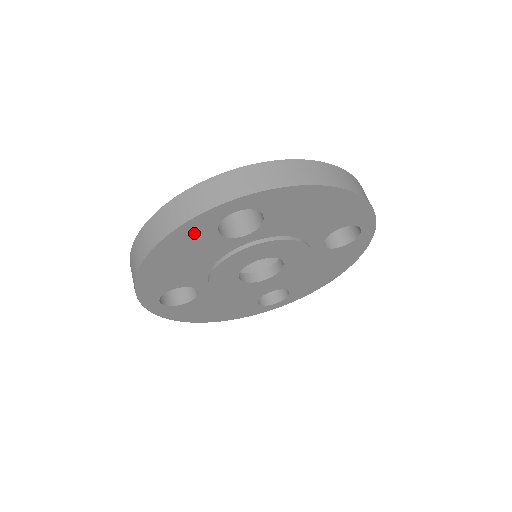
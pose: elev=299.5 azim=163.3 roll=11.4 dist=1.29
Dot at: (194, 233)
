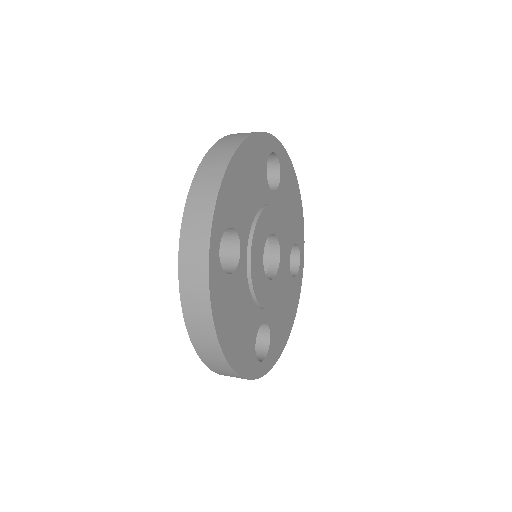
Dot at: (260, 151)
